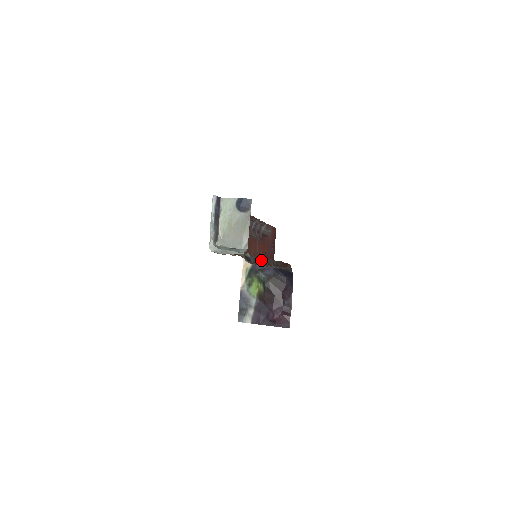
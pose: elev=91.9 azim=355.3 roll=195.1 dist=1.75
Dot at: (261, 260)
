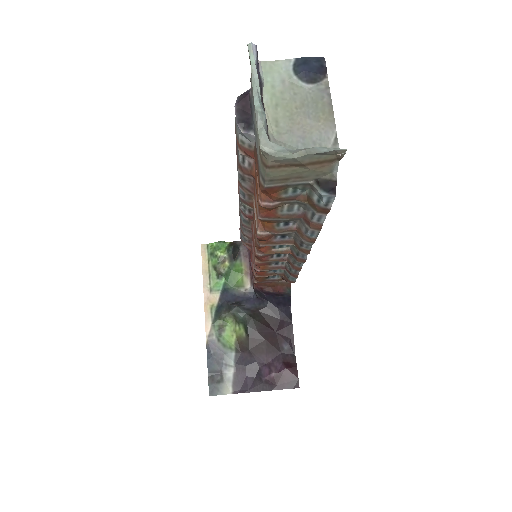
Dot at: (297, 235)
